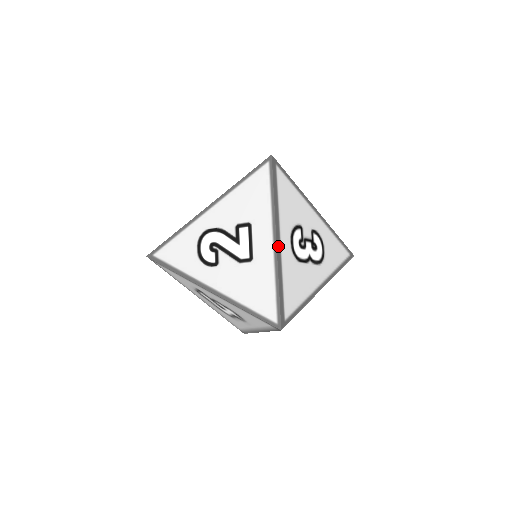
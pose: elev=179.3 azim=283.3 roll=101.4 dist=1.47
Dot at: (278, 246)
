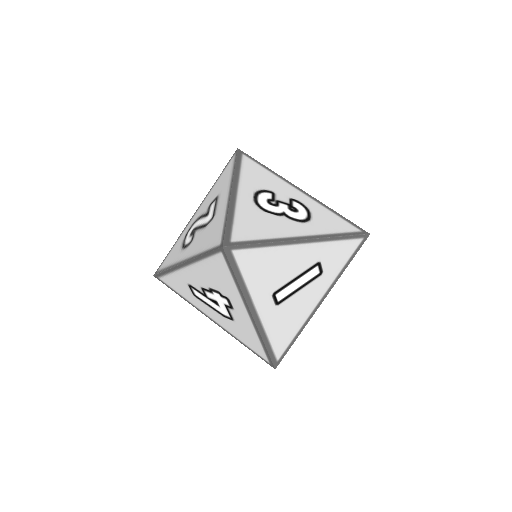
Dot at: (233, 194)
